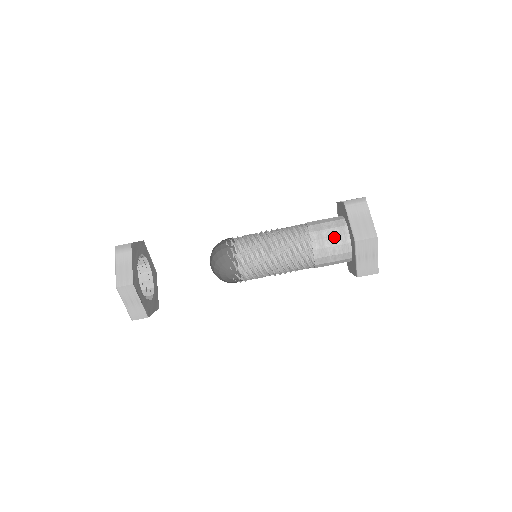
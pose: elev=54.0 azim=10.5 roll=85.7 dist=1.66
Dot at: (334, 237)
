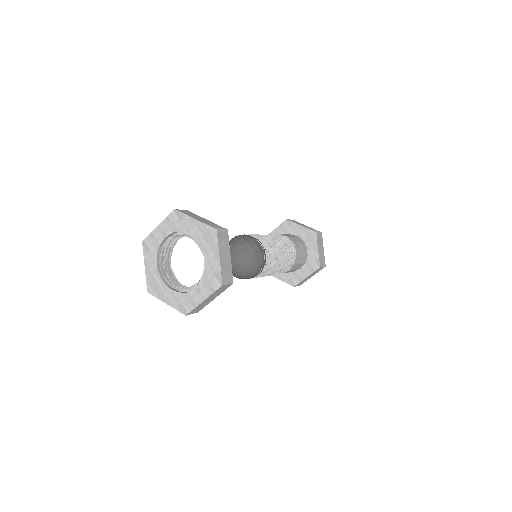
Dot at: (303, 257)
